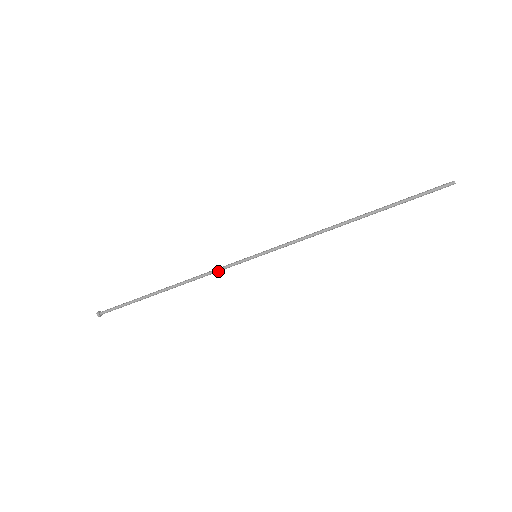
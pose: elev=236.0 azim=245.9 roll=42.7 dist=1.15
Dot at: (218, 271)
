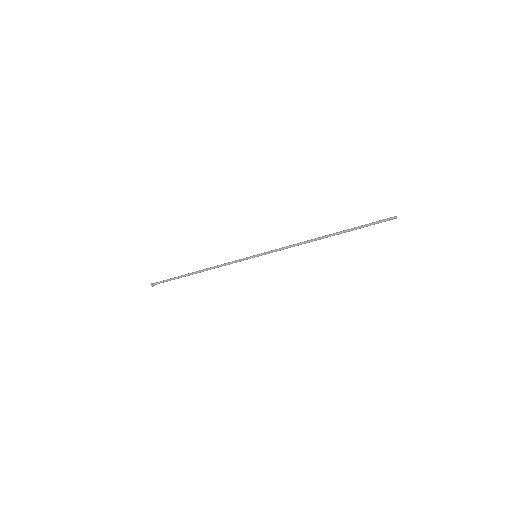
Dot at: occluded
